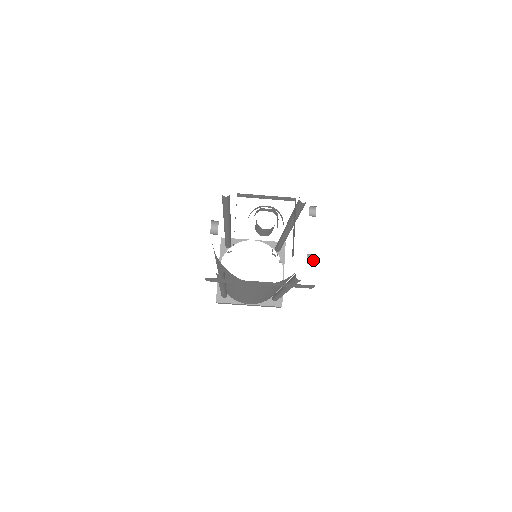
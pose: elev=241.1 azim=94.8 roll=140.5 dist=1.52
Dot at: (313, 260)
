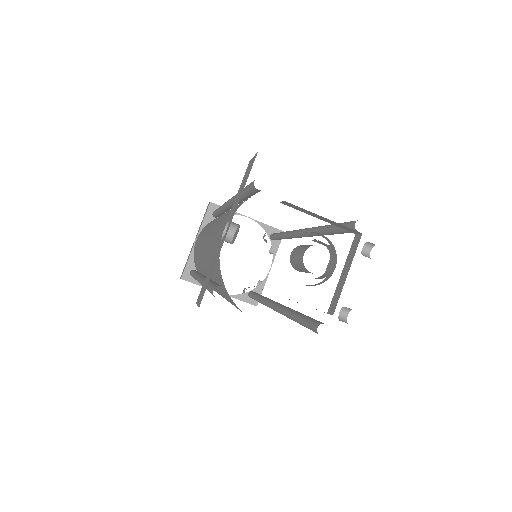
Dot at: (347, 315)
